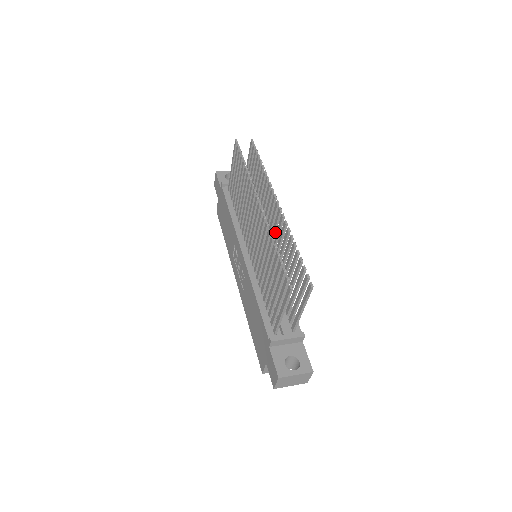
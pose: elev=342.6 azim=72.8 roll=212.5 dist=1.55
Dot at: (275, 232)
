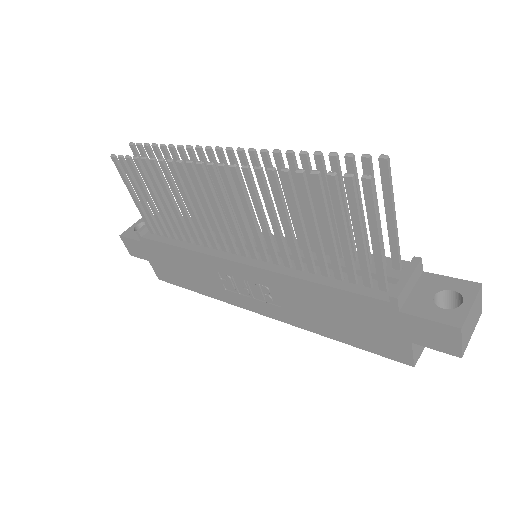
Dot at: occluded
